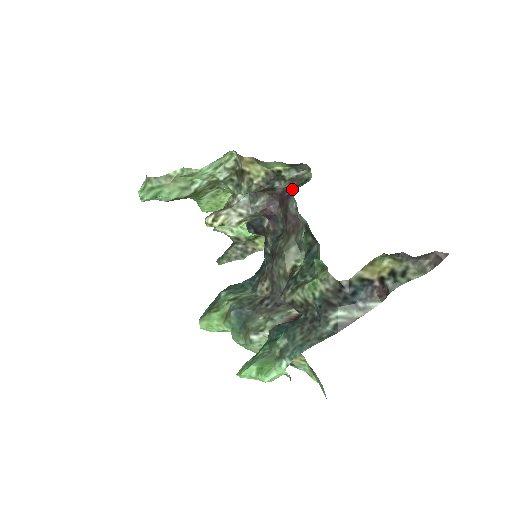
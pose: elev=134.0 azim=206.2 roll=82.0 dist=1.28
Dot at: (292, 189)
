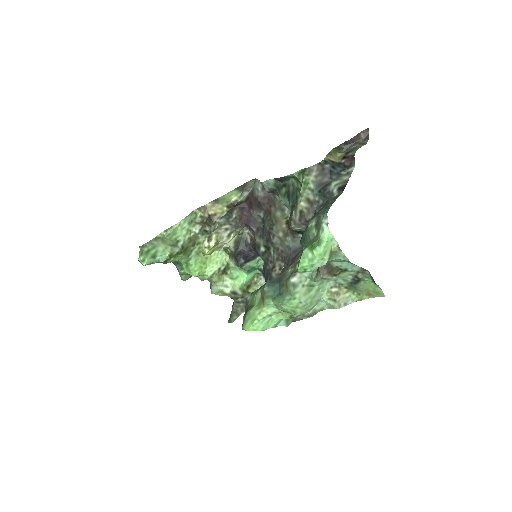
Dot at: (251, 194)
